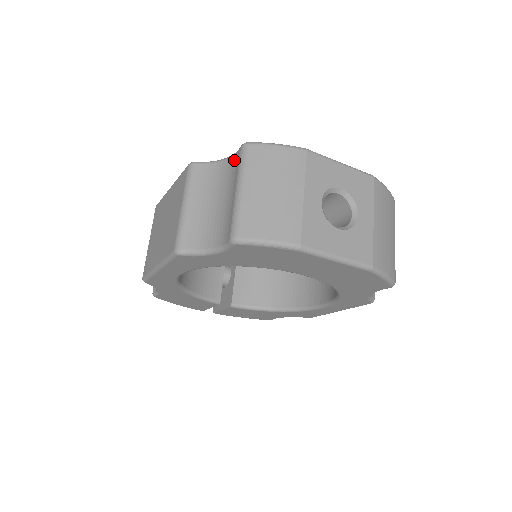
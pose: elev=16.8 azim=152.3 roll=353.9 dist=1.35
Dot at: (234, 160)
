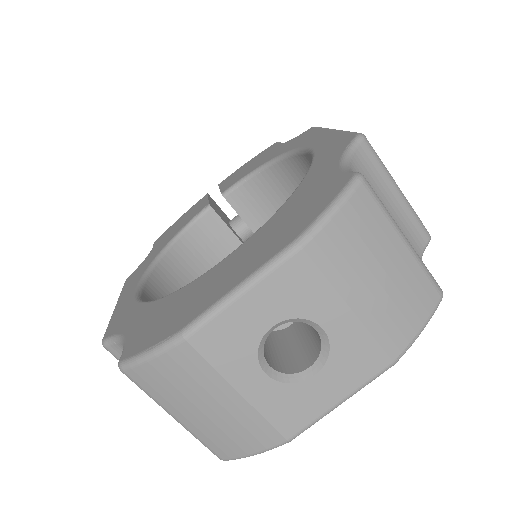
Dot at: occluded
